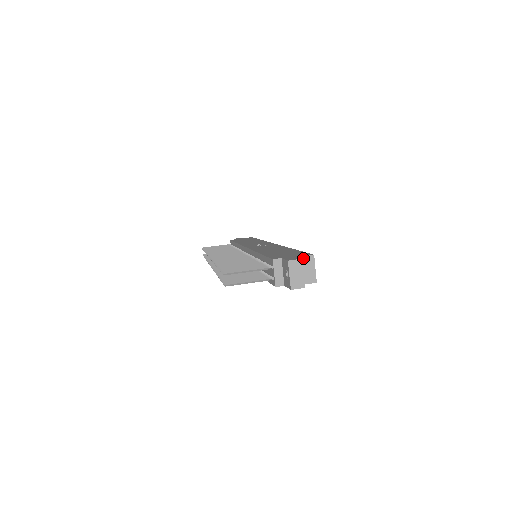
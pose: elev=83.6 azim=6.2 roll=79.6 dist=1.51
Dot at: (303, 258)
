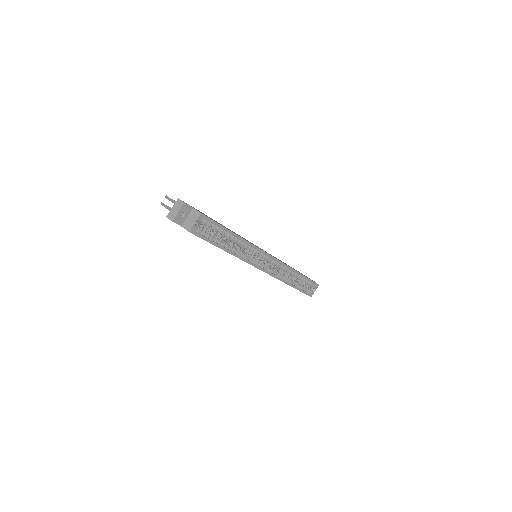
Dot at: (195, 211)
